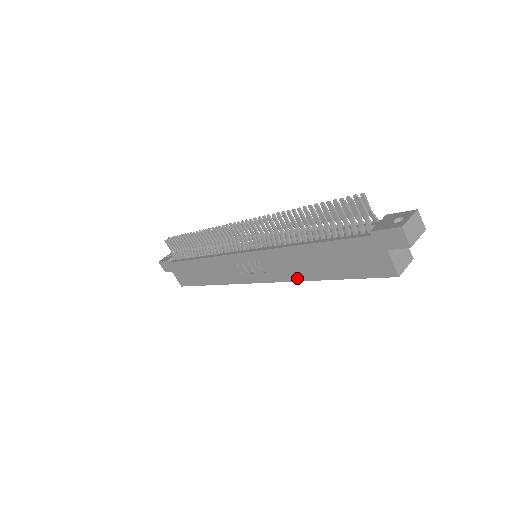
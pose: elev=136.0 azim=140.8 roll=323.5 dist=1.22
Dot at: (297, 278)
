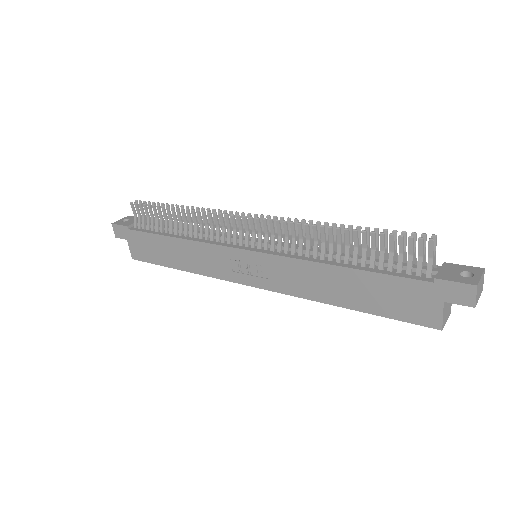
Dot at: (308, 296)
